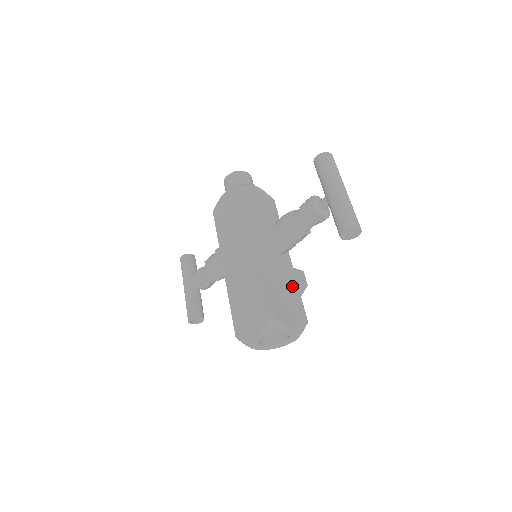
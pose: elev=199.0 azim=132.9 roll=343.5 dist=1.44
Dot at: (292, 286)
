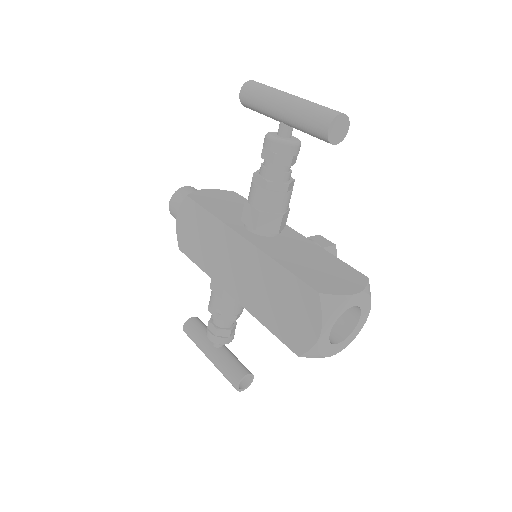
Dot at: (319, 253)
